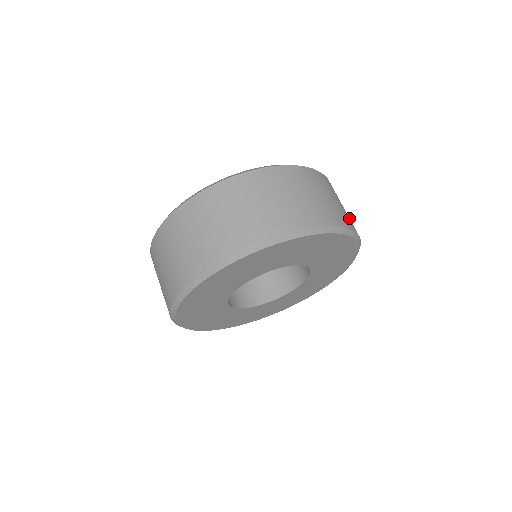
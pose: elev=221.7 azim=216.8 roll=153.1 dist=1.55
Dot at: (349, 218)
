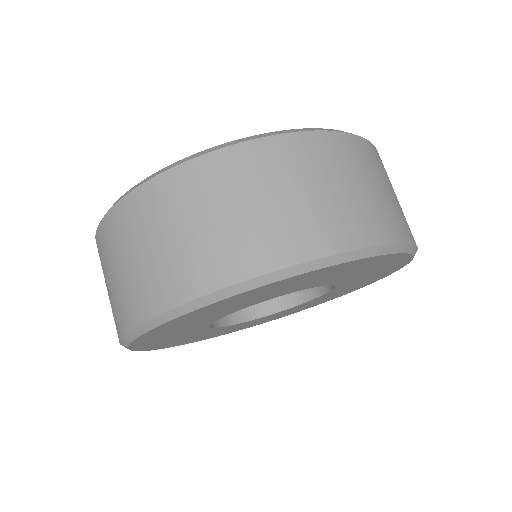
Dot at: occluded
